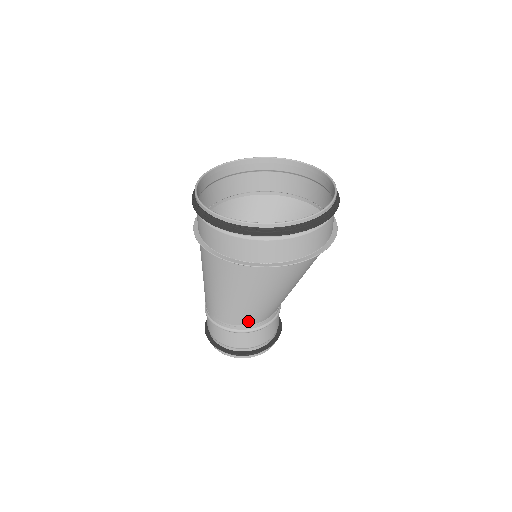
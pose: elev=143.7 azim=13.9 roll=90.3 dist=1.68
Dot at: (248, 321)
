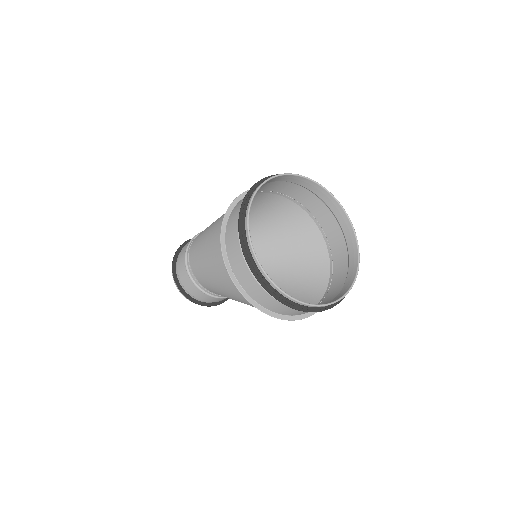
Dot at: (201, 282)
